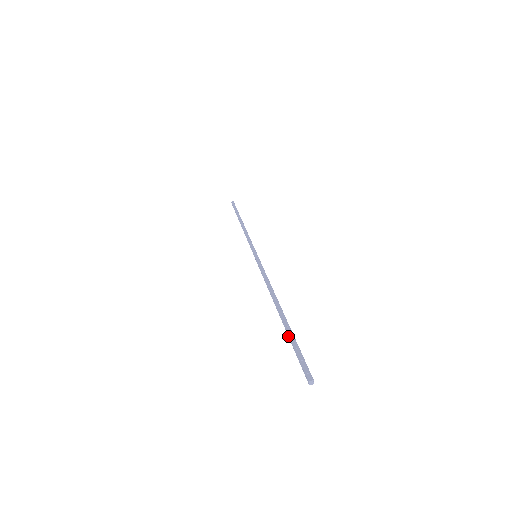
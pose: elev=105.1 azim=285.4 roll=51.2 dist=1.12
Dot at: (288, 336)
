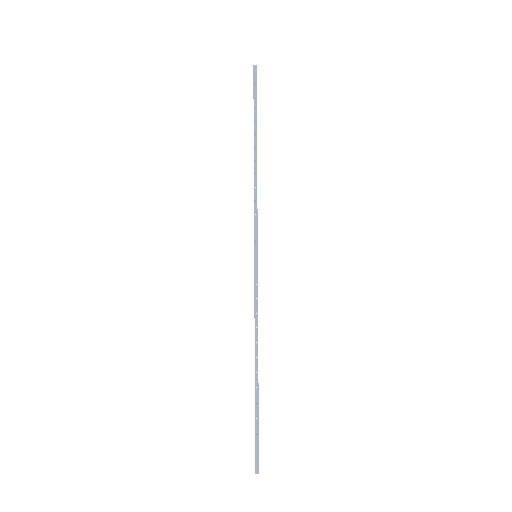
Dot at: (255, 413)
